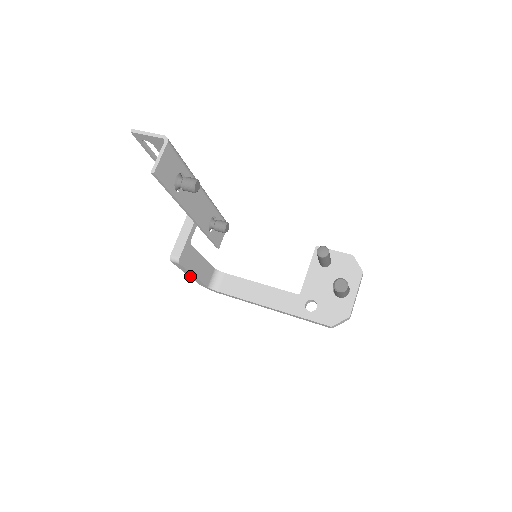
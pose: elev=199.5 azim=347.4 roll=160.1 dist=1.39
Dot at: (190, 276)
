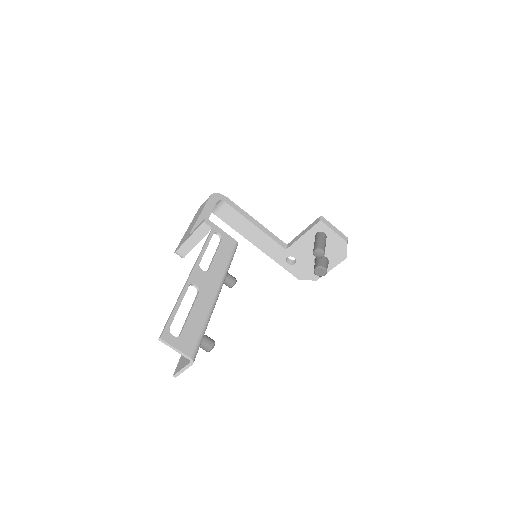
Dot at: occluded
